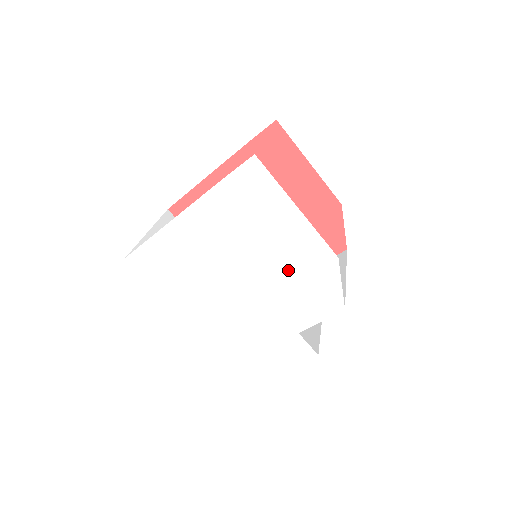
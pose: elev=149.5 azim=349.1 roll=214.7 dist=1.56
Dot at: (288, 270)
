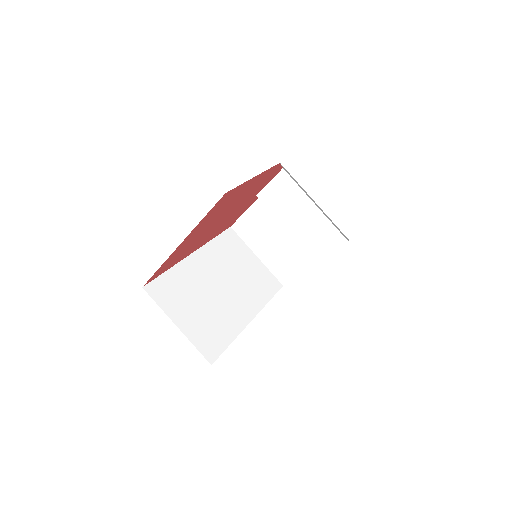
Dot at: occluded
